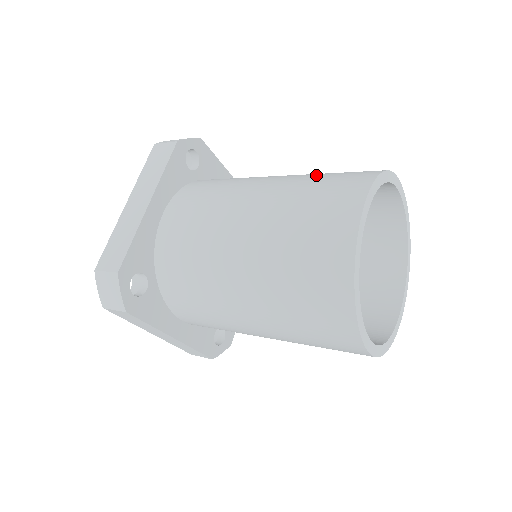
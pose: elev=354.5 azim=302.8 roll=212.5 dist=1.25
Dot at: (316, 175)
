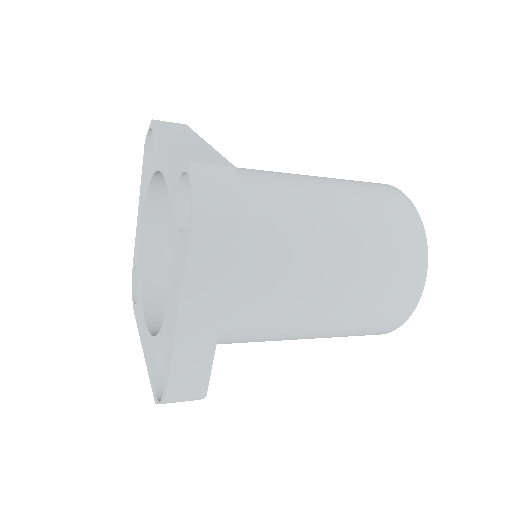
Dot at: occluded
